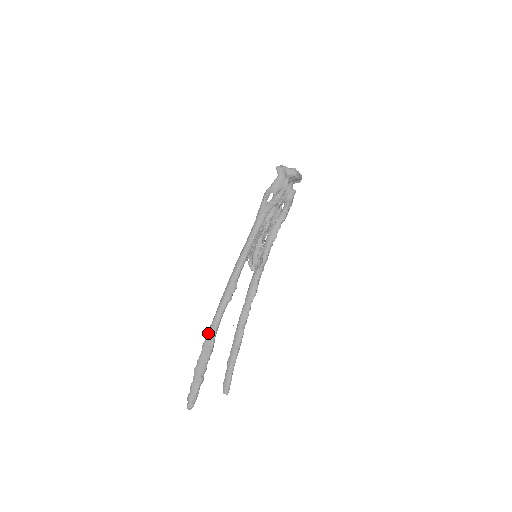
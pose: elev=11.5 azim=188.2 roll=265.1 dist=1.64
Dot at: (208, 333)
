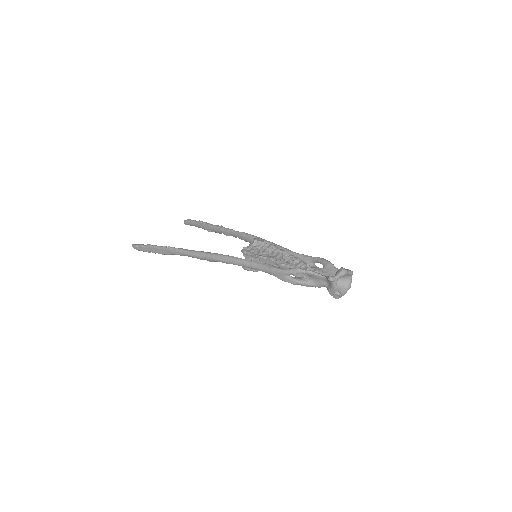
Dot at: (171, 249)
